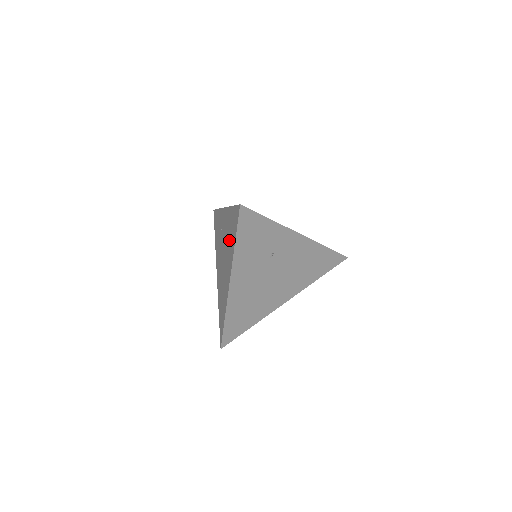
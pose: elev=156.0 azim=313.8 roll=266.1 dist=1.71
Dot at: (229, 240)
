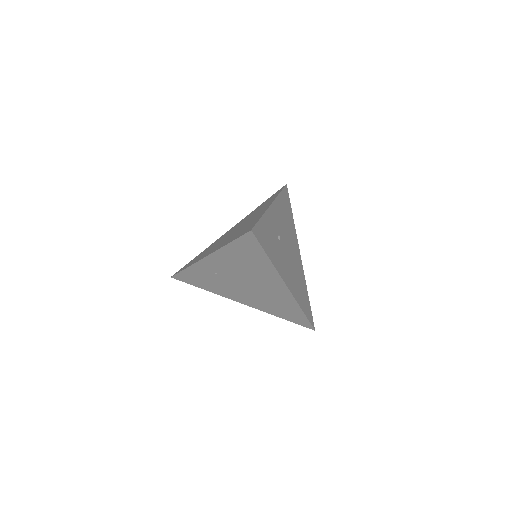
Dot at: (250, 266)
